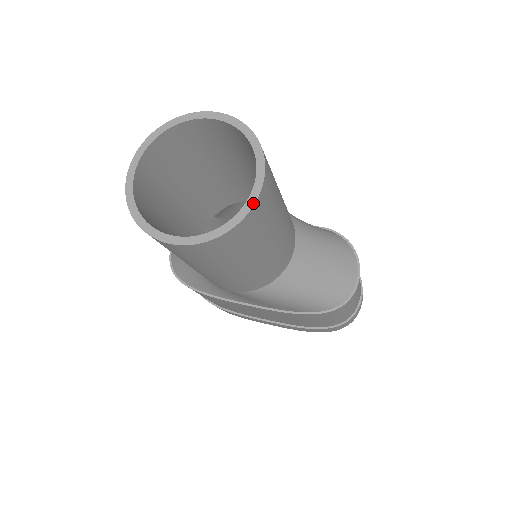
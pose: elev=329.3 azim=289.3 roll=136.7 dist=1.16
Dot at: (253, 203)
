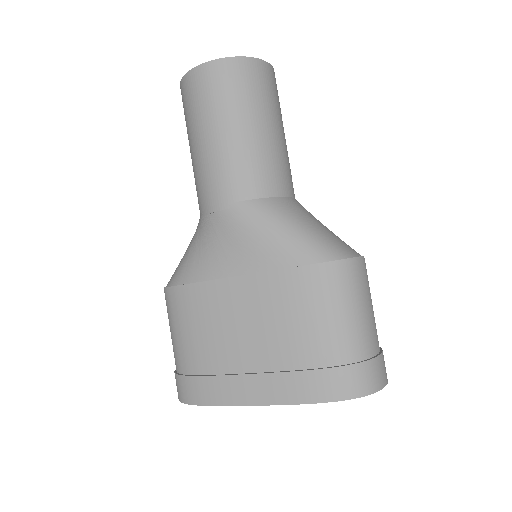
Dot at: (262, 60)
